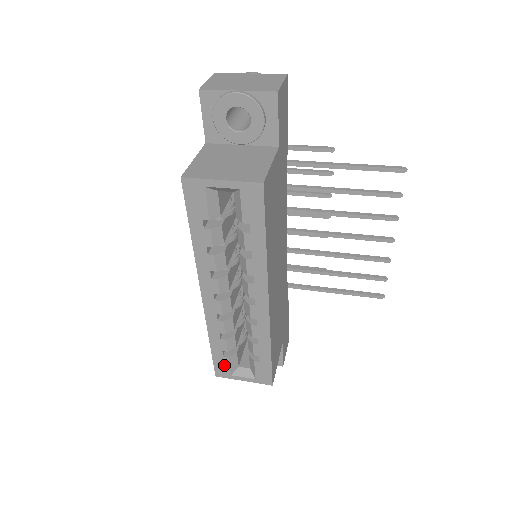
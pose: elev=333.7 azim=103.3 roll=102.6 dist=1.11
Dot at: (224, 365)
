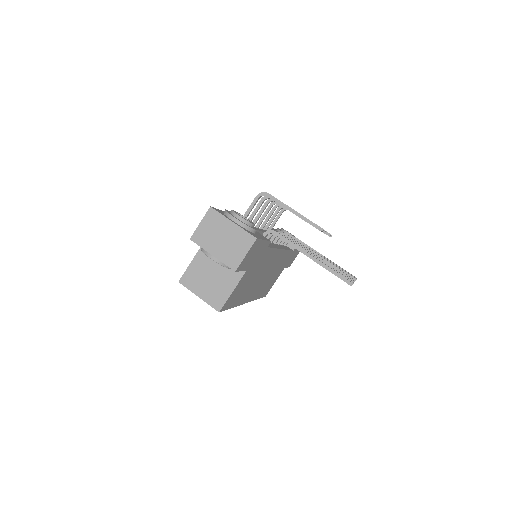
Dot at: occluded
